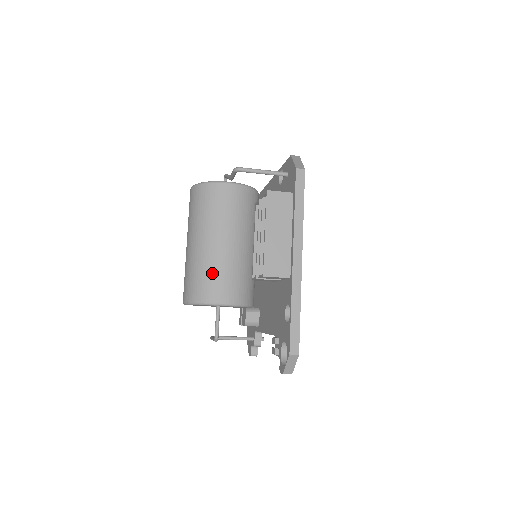
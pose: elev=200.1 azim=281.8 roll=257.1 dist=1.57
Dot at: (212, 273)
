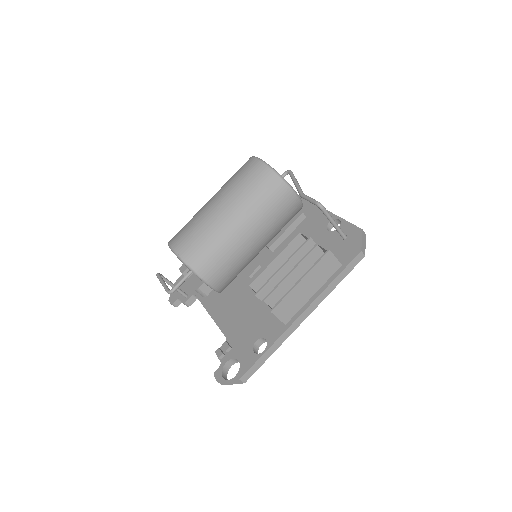
Dot at: (221, 253)
